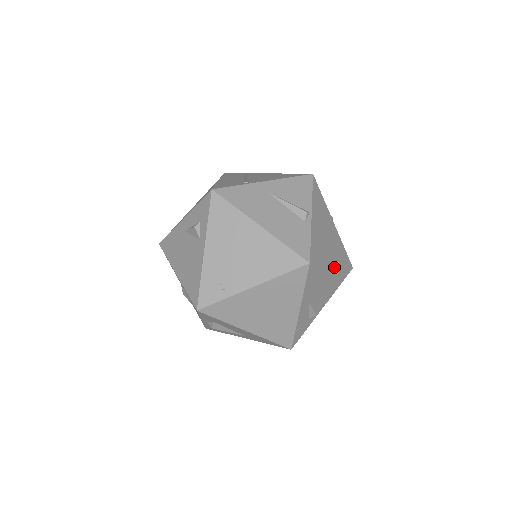
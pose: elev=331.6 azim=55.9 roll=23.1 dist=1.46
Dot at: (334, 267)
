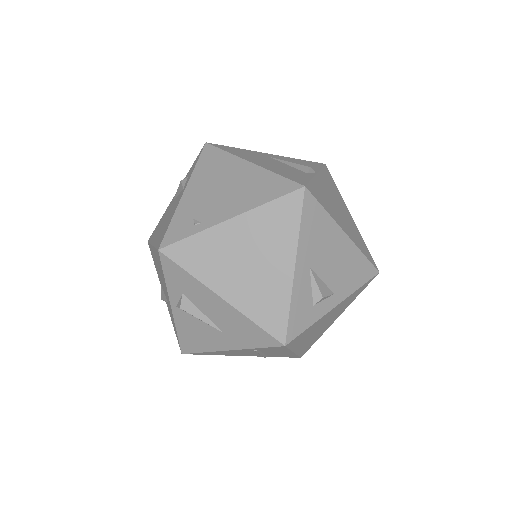
Dot at: (347, 237)
